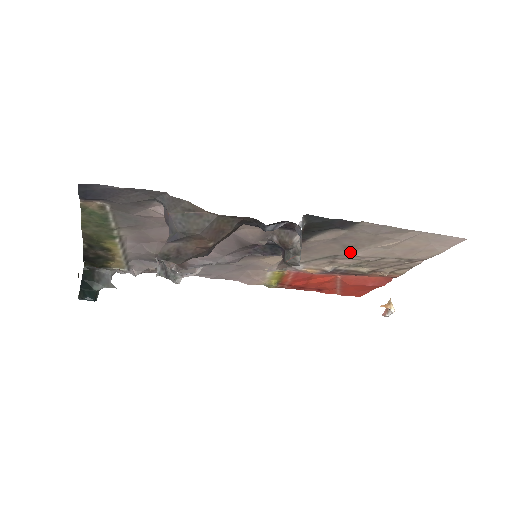
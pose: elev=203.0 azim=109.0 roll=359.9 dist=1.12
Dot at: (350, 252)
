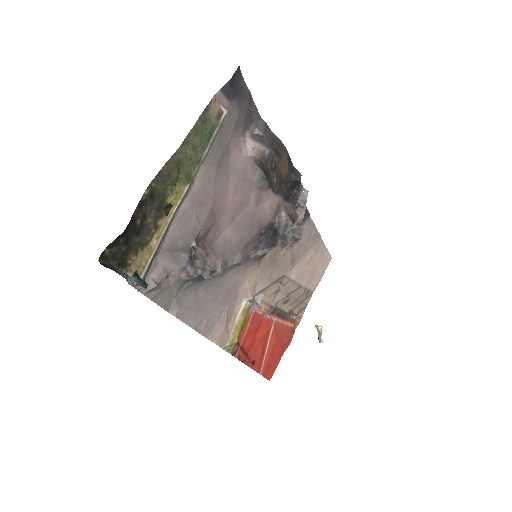
Dot at: (290, 271)
